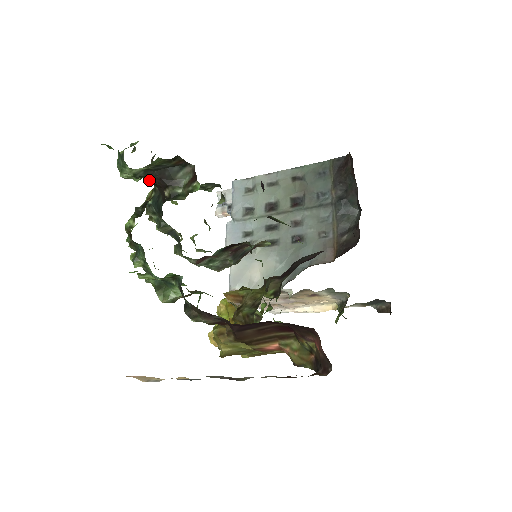
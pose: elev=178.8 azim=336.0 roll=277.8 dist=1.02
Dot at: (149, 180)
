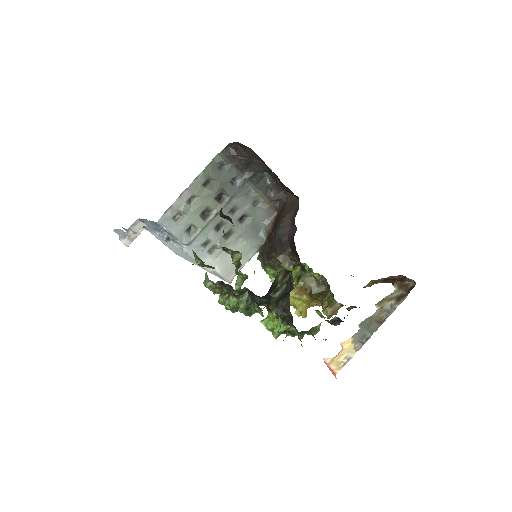
Dot at: occluded
